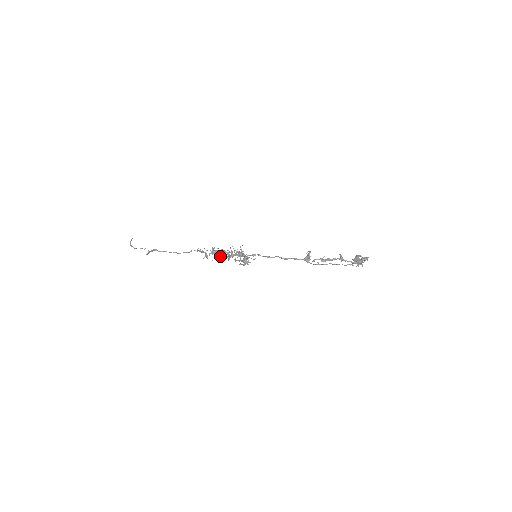
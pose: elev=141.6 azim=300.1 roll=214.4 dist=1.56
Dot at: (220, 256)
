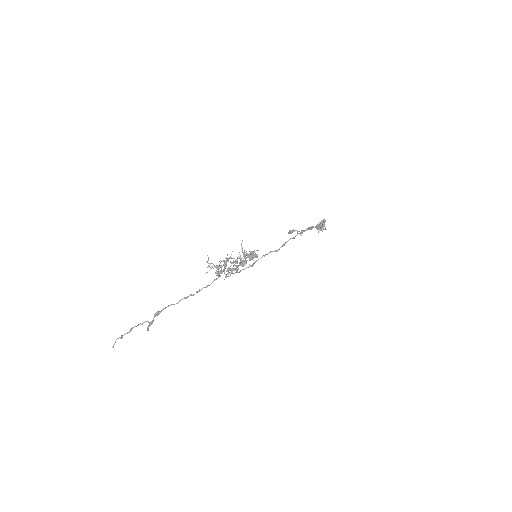
Dot at: (228, 268)
